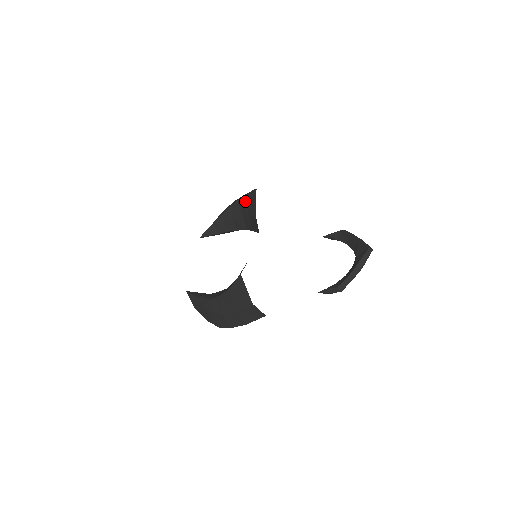
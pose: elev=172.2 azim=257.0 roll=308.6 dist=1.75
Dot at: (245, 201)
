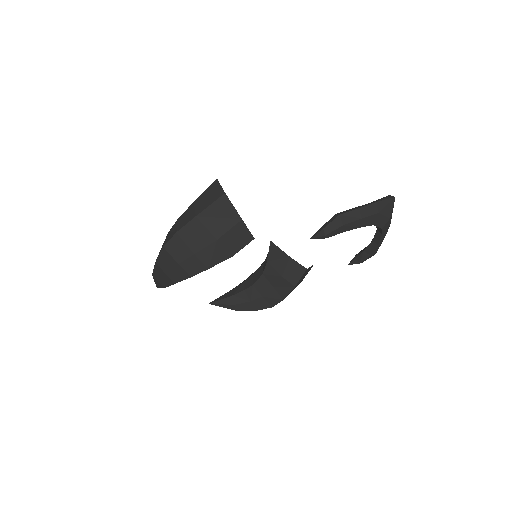
Dot at: occluded
